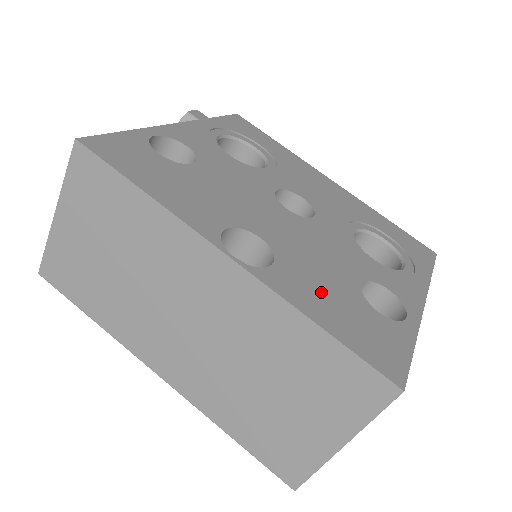
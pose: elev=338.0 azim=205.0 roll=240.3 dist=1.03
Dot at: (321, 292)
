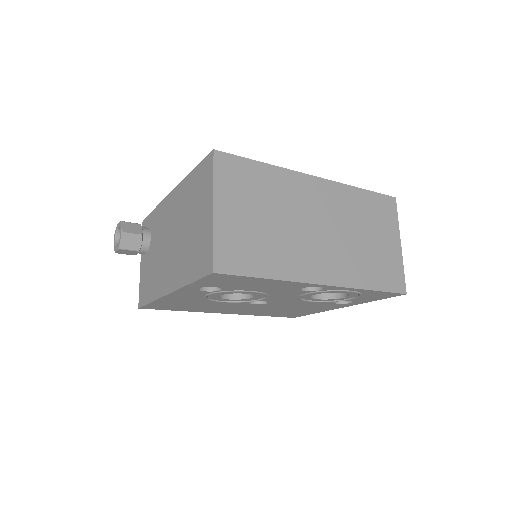
Dot at: occluded
